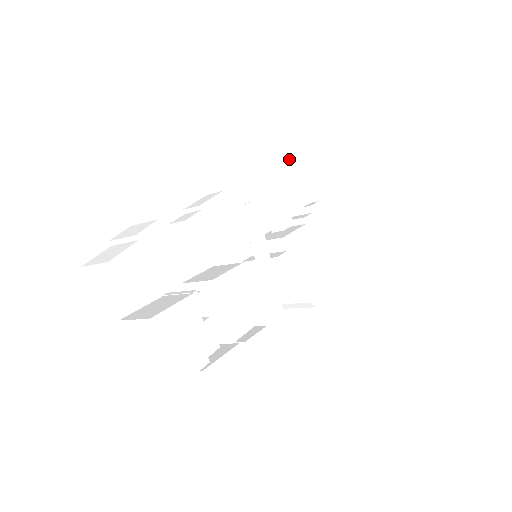
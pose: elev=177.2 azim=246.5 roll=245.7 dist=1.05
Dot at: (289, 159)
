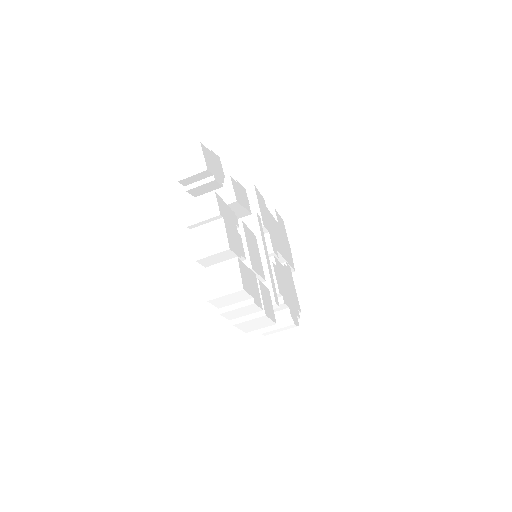
Dot at: (274, 223)
